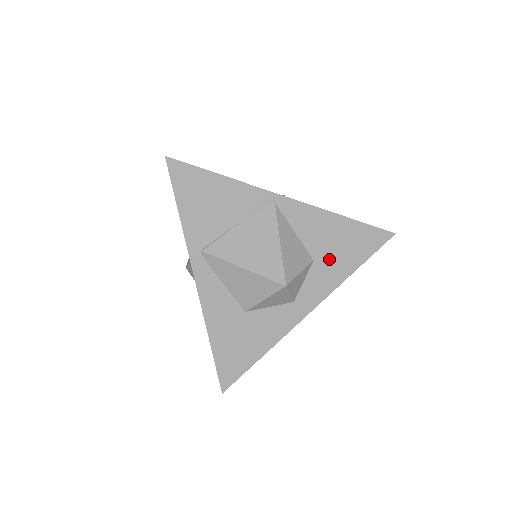
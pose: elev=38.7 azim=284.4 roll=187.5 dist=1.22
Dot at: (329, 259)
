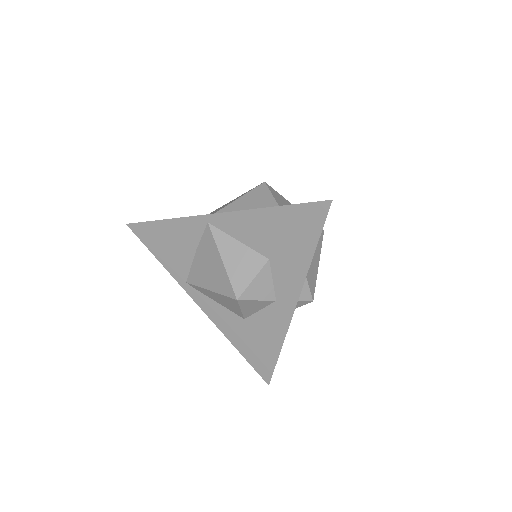
Dot at: (282, 253)
